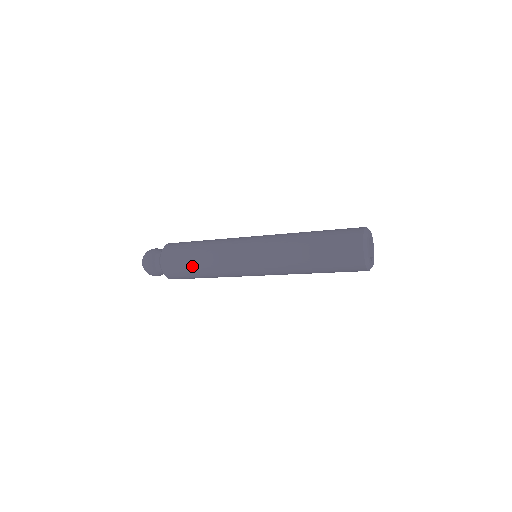
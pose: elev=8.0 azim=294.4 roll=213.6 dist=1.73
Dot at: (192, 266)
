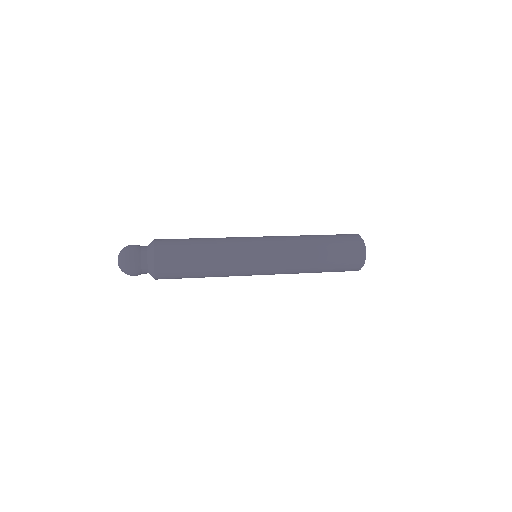
Dot at: occluded
